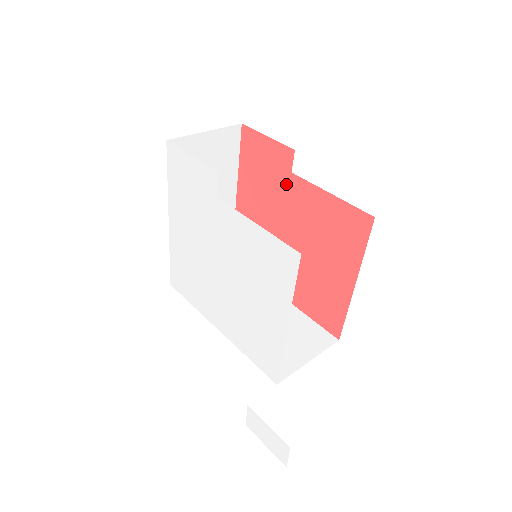
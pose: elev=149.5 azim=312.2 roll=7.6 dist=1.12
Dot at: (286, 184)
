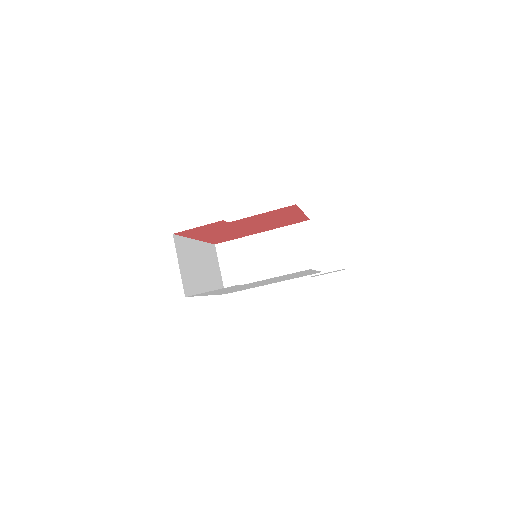
Dot at: occluded
